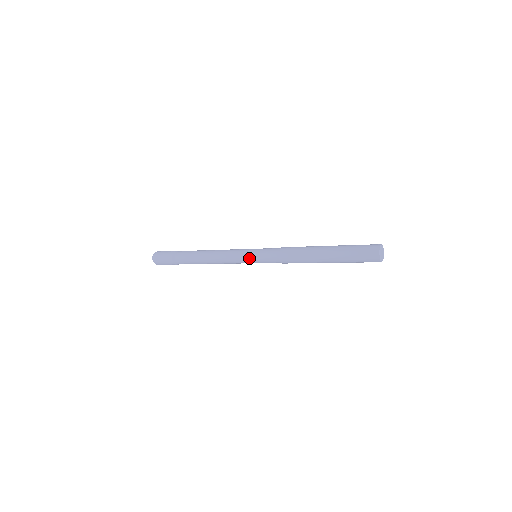
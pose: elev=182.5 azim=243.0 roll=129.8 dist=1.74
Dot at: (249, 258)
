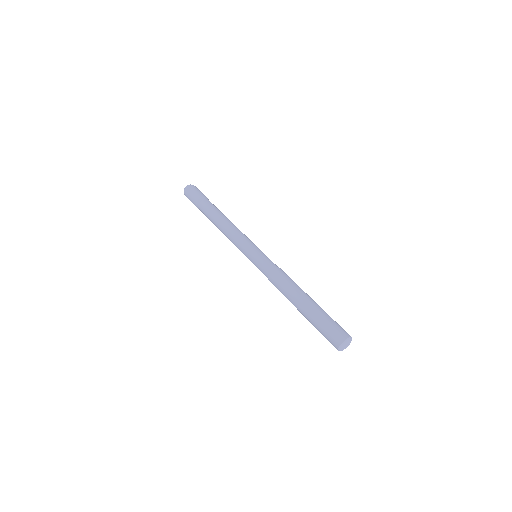
Dot at: (248, 254)
